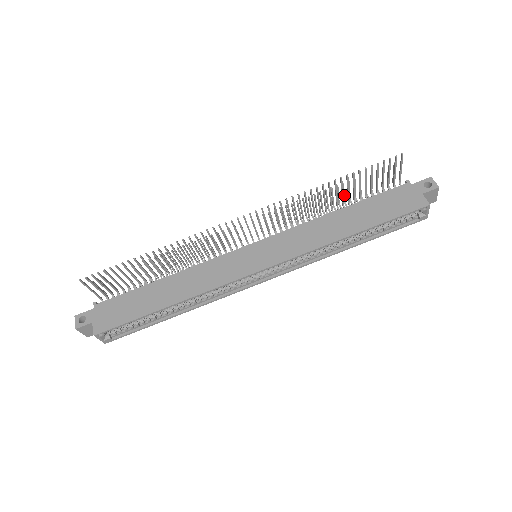
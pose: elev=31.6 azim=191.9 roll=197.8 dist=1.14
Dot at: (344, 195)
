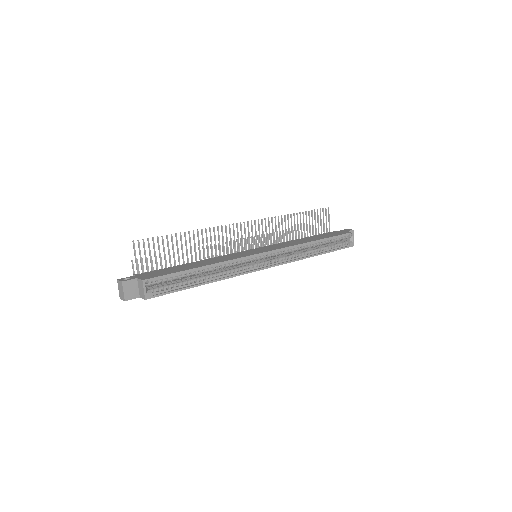
Dot at: occluded
